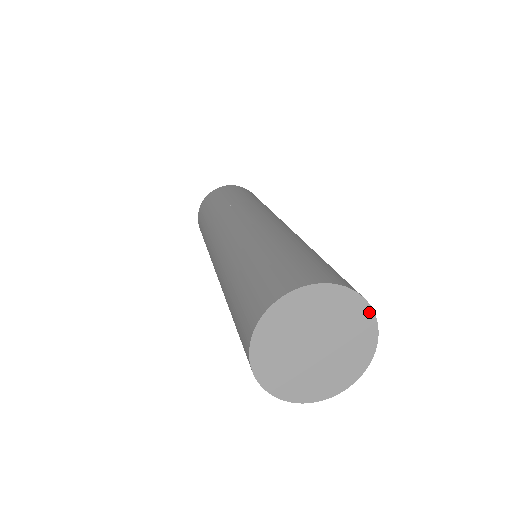
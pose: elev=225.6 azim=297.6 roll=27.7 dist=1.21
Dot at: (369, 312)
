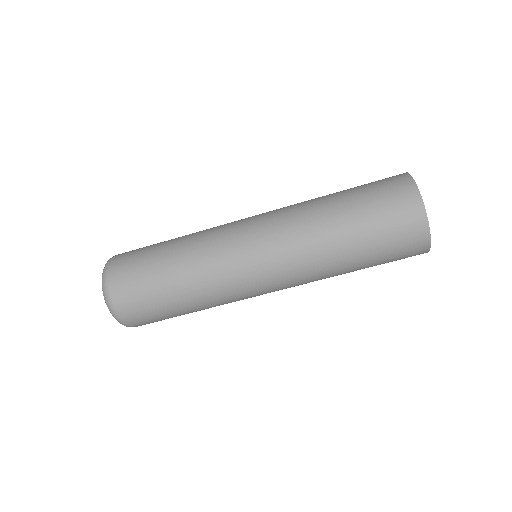
Dot at: occluded
